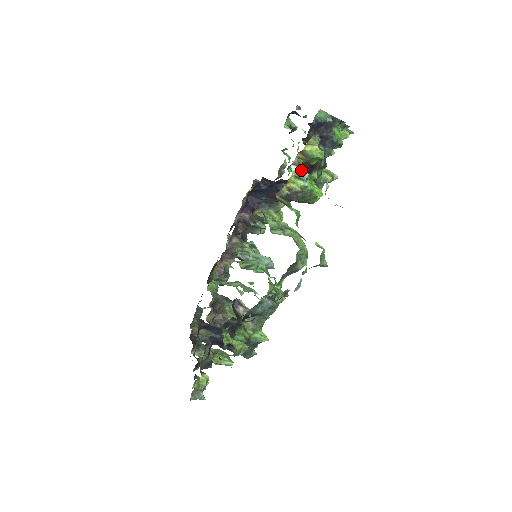
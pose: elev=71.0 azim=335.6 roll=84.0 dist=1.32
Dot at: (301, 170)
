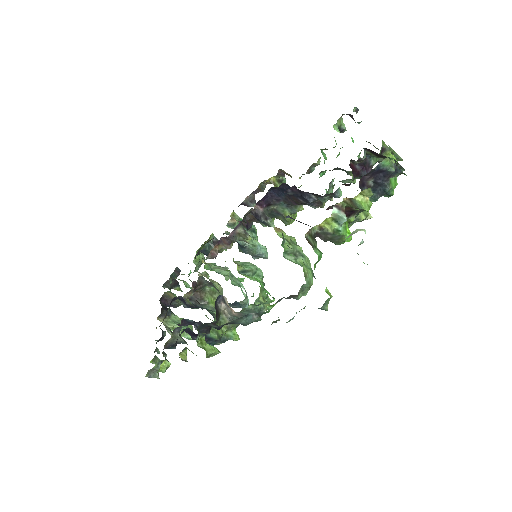
Dot at: (341, 215)
